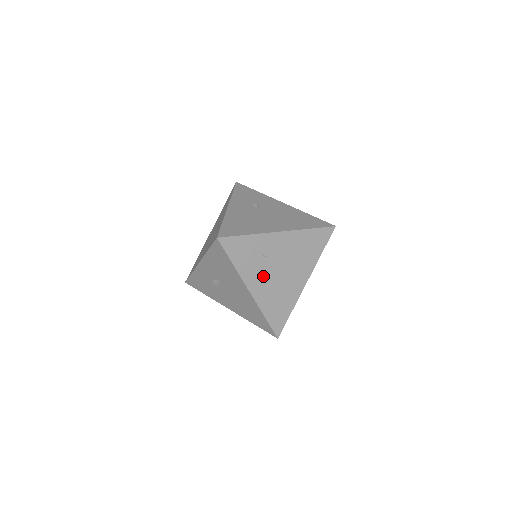
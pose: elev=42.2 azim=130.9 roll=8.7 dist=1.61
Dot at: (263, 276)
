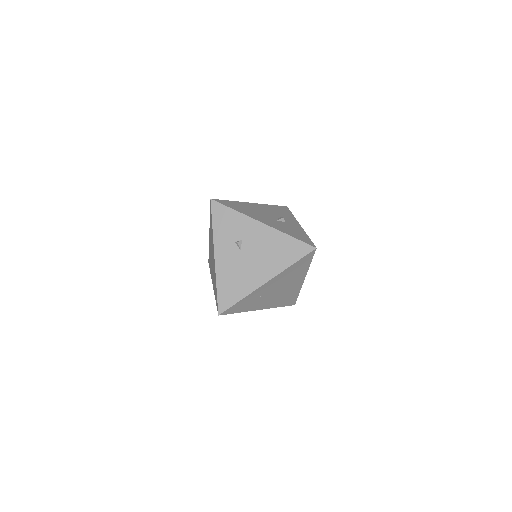
Dot at: (266, 300)
